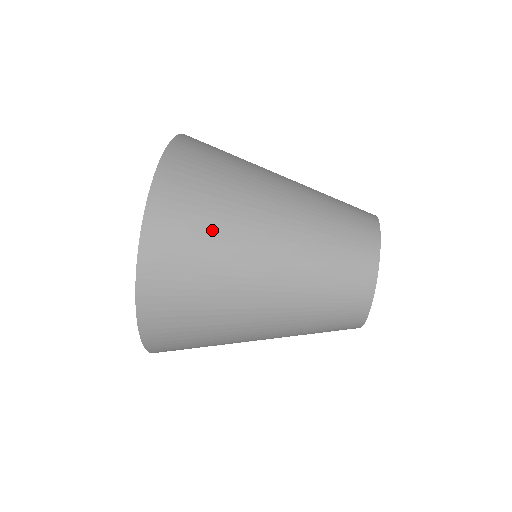
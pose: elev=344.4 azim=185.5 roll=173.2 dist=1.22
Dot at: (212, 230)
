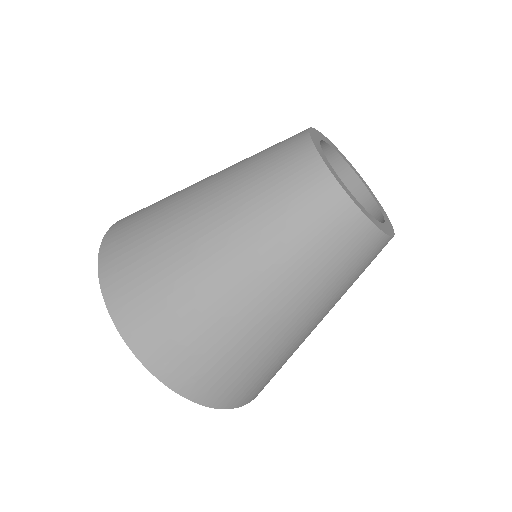
Dot at: (166, 282)
